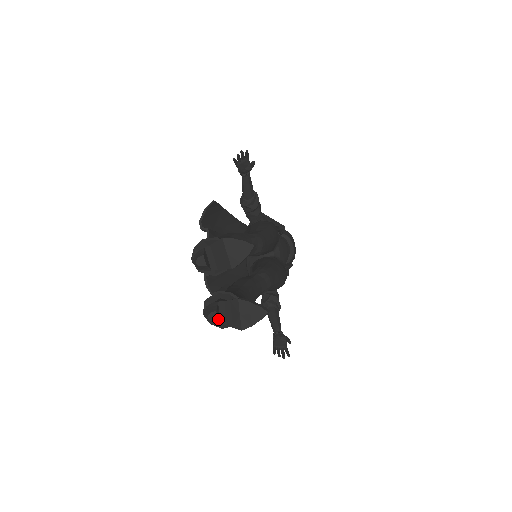
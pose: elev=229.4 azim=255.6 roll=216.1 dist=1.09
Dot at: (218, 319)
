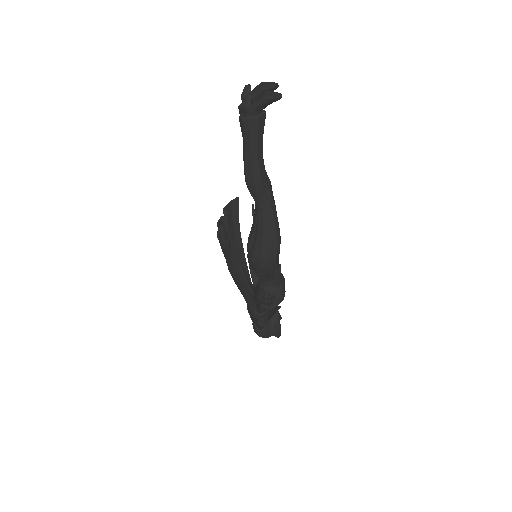
Dot at: (251, 98)
